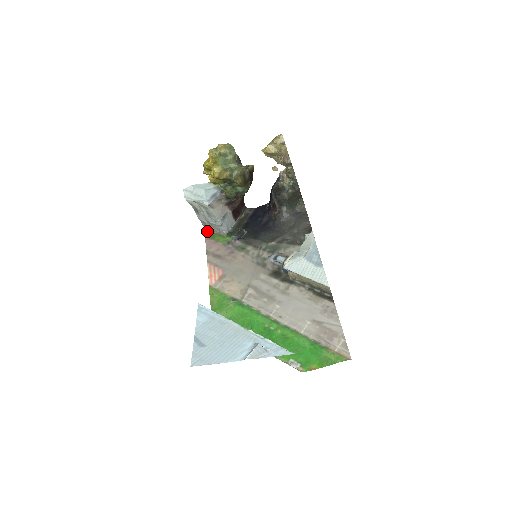
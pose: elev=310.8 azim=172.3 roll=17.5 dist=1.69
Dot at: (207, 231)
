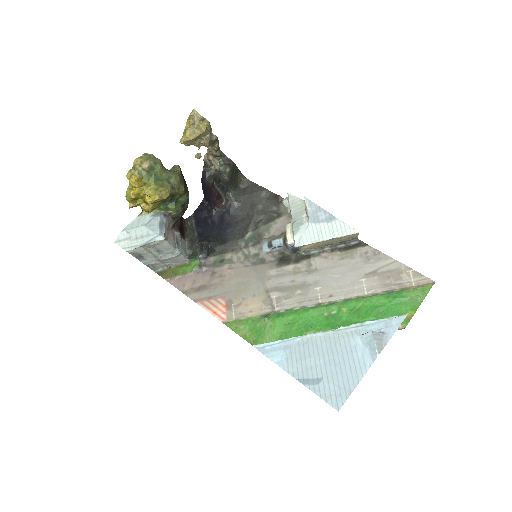
Dot at: (161, 272)
